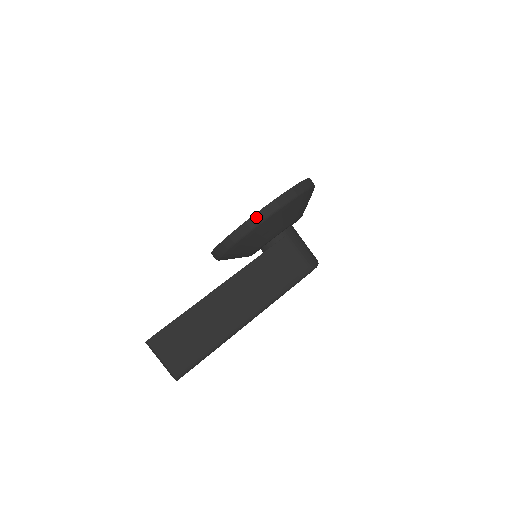
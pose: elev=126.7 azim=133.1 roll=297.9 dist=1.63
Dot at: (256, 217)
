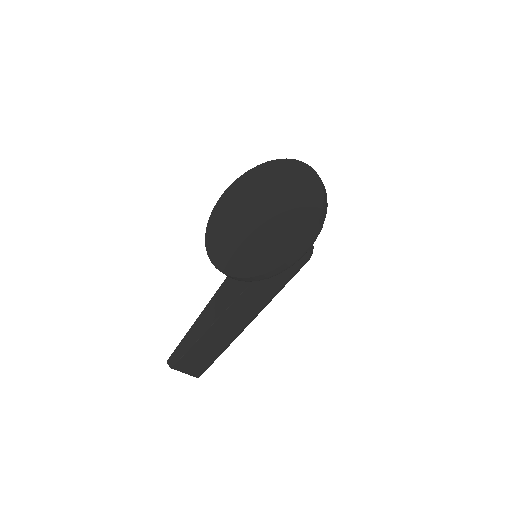
Dot at: (275, 272)
